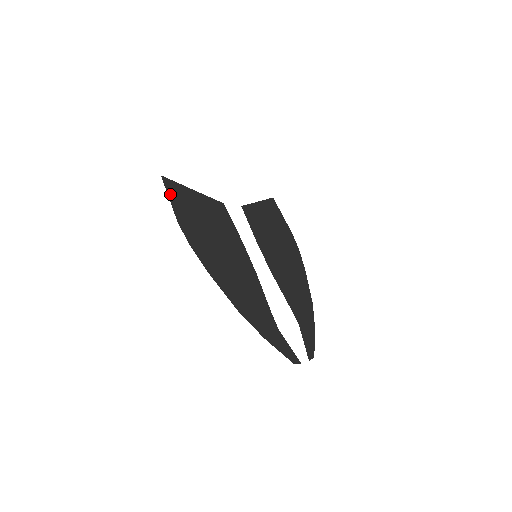
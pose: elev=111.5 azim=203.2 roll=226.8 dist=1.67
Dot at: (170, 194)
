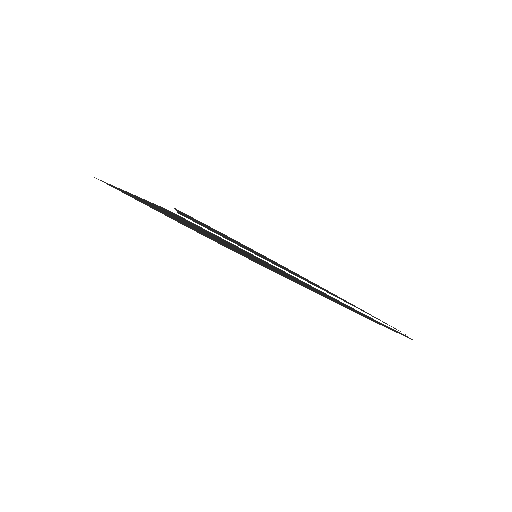
Dot at: (132, 197)
